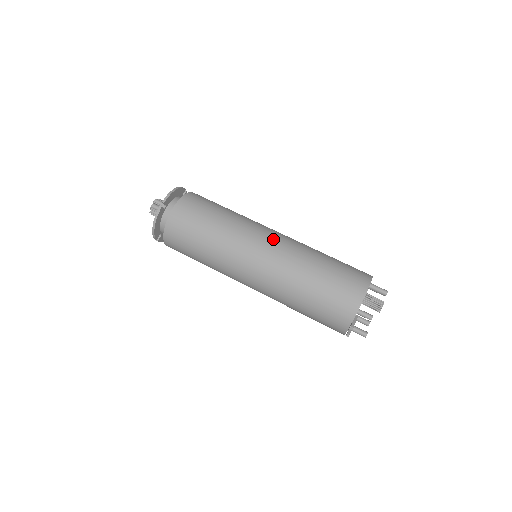
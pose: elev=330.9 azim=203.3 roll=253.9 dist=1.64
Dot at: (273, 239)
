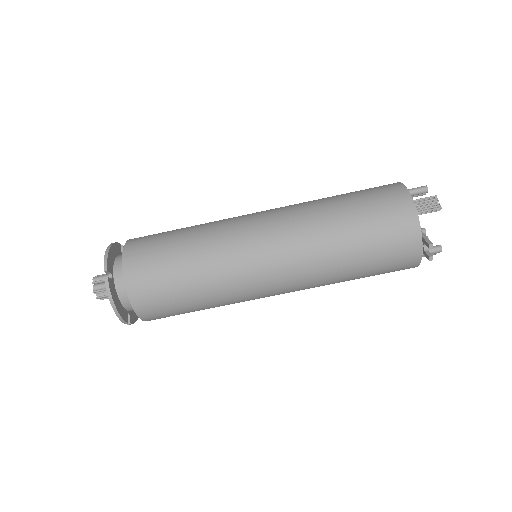
Dot at: (265, 219)
